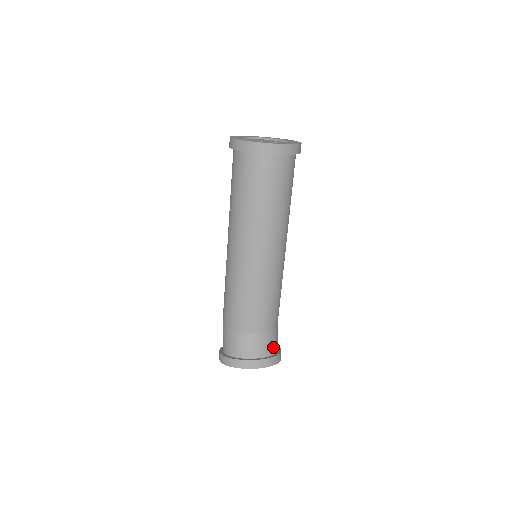
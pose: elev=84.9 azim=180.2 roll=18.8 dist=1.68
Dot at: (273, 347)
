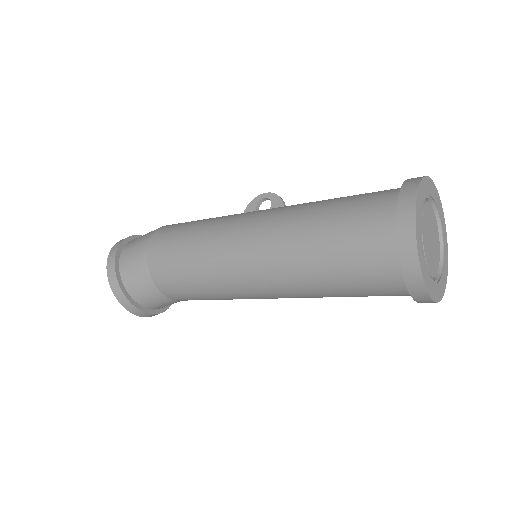
Dot at: occluded
